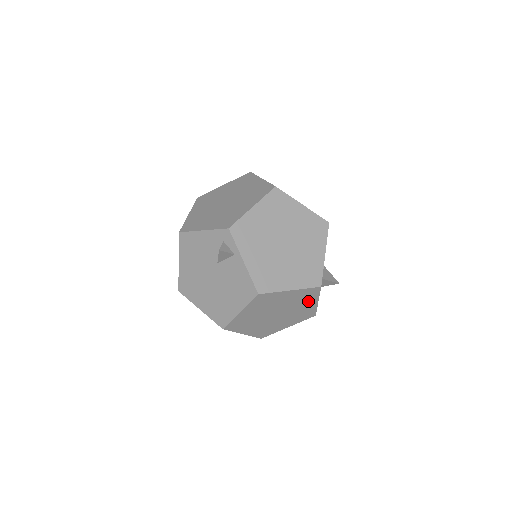
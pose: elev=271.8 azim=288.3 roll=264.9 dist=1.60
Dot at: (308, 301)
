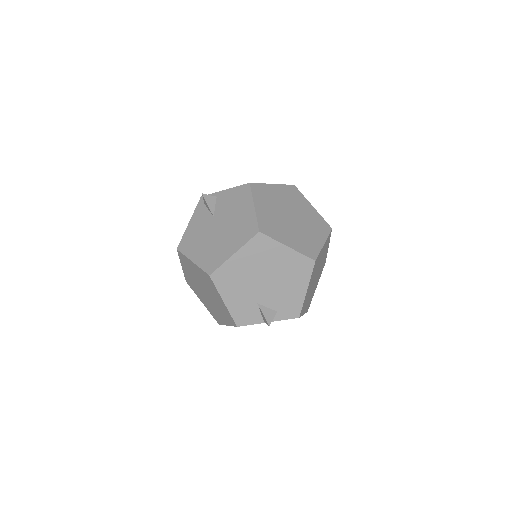
Dot at: (303, 204)
